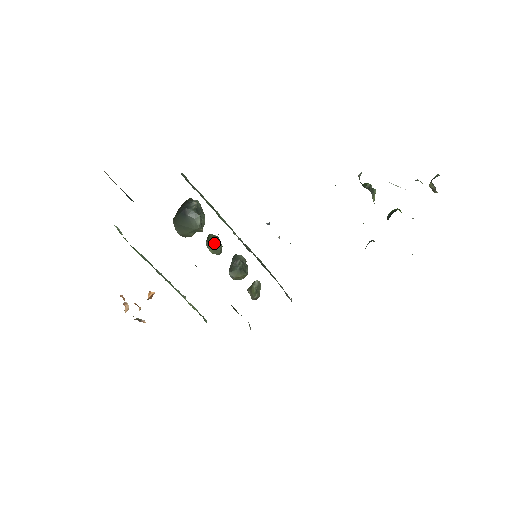
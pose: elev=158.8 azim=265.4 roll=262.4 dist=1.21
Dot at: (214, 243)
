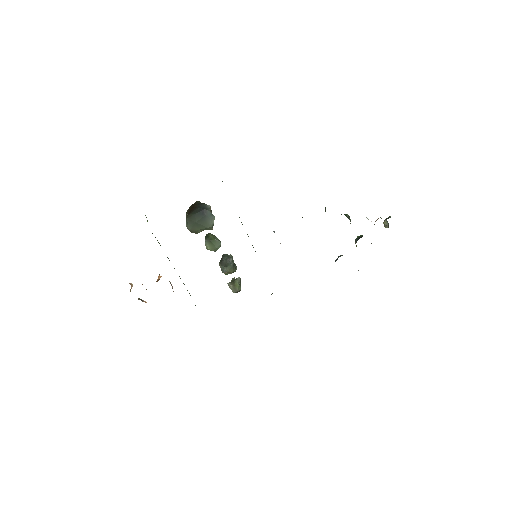
Dot at: (215, 241)
